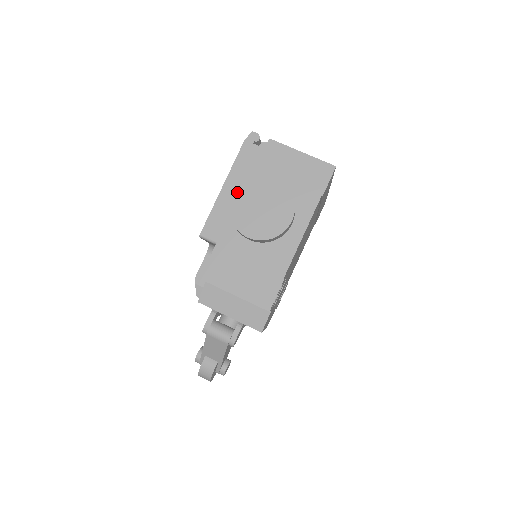
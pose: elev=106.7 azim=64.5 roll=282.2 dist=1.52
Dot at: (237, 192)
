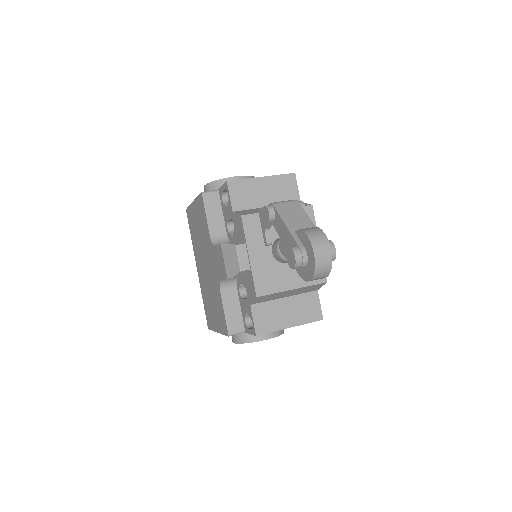
Dot at: occluded
